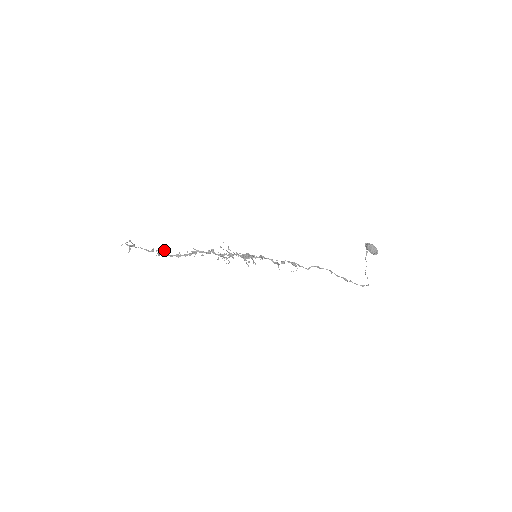
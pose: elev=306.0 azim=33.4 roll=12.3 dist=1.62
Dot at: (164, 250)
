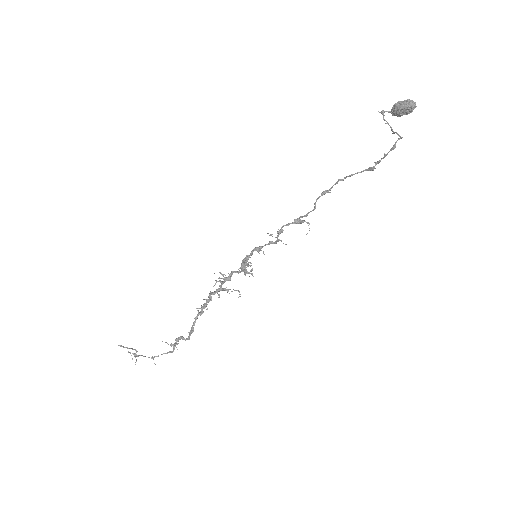
Dot at: (179, 337)
